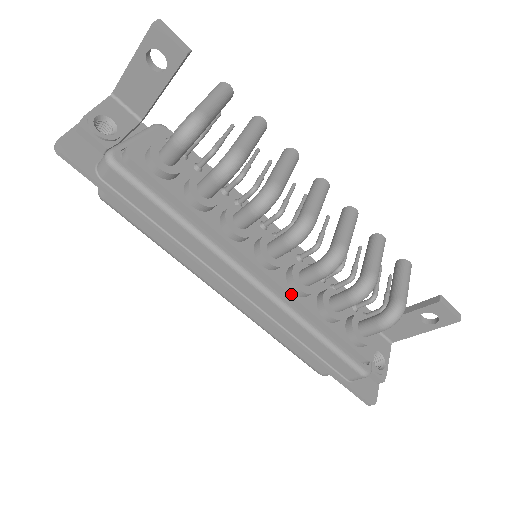
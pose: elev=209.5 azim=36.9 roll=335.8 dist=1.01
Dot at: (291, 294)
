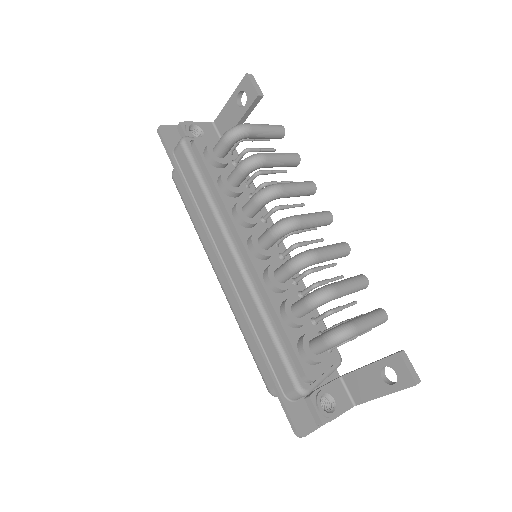
Dot at: (261, 281)
